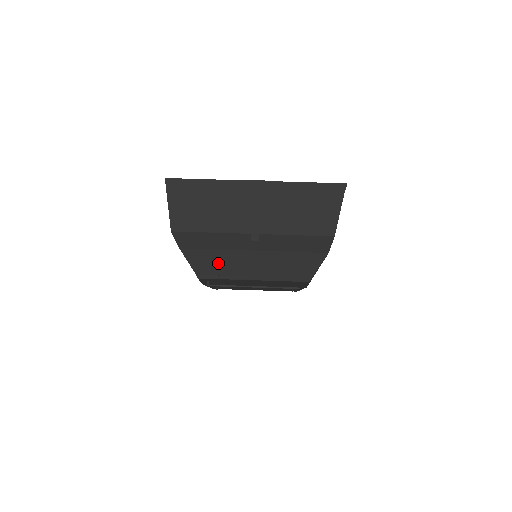
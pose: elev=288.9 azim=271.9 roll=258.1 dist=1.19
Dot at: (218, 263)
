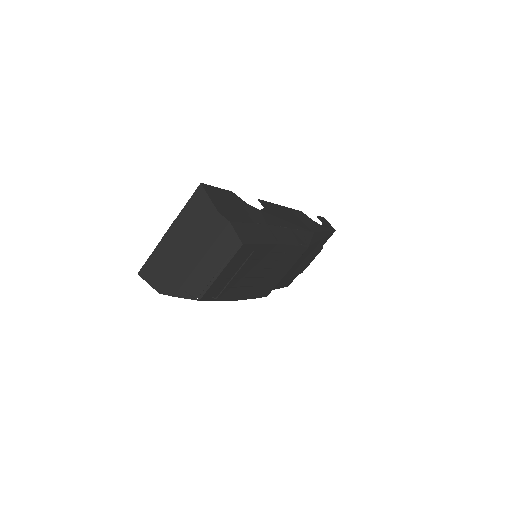
Dot at: (196, 284)
